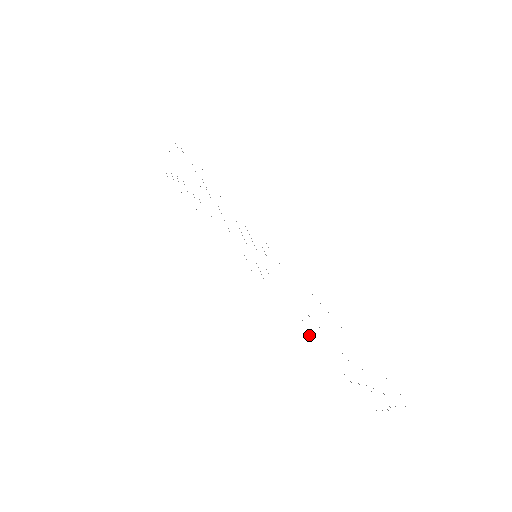
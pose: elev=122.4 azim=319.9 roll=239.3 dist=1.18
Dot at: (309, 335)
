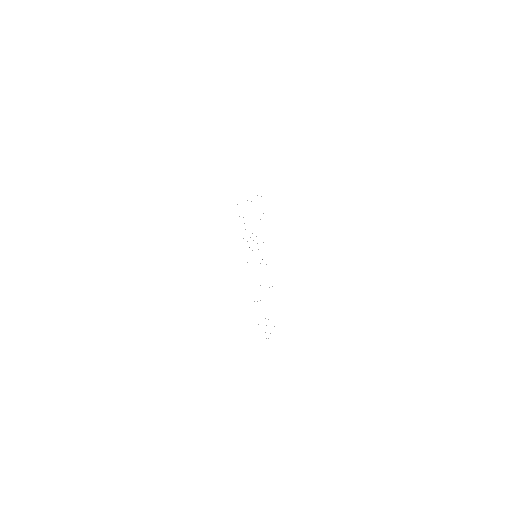
Dot at: occluded
